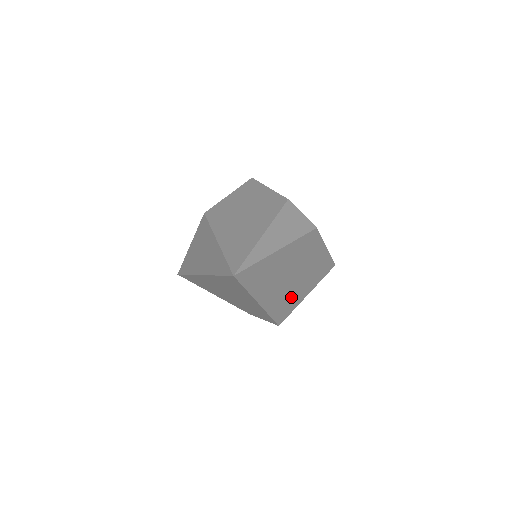
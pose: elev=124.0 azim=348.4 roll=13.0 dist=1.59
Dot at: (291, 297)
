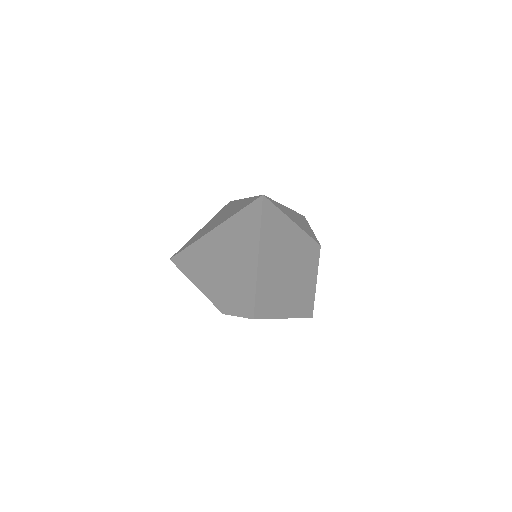
Dot at: (275, 298)
